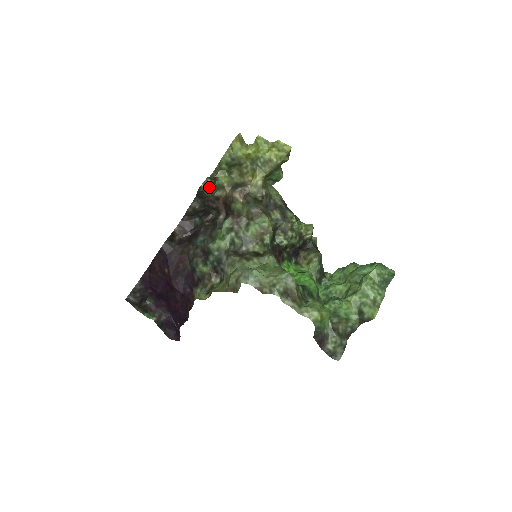
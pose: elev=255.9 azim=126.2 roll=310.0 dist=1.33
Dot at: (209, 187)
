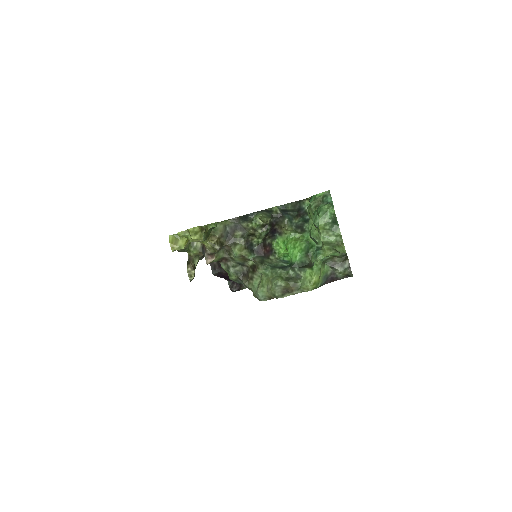
Dot at: (193, 272)
